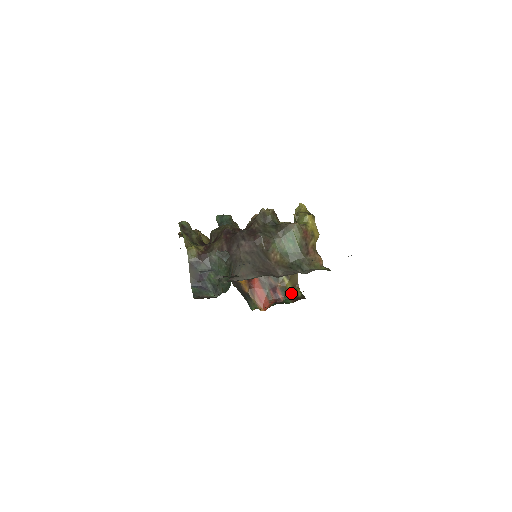
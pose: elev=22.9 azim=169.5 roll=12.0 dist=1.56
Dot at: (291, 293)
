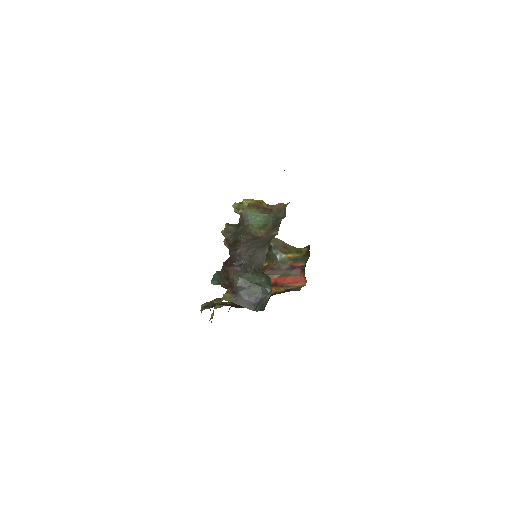
Dot at: (302, 256)
